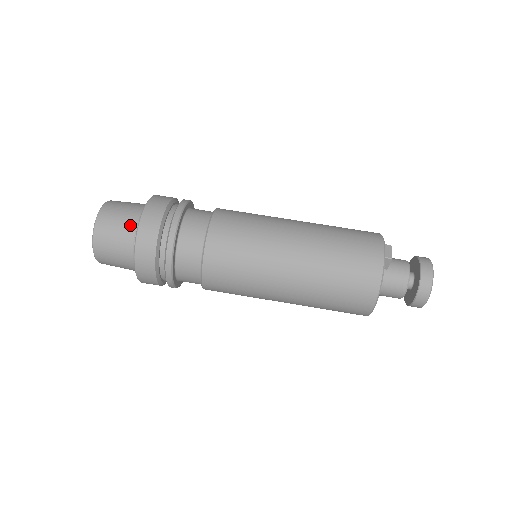
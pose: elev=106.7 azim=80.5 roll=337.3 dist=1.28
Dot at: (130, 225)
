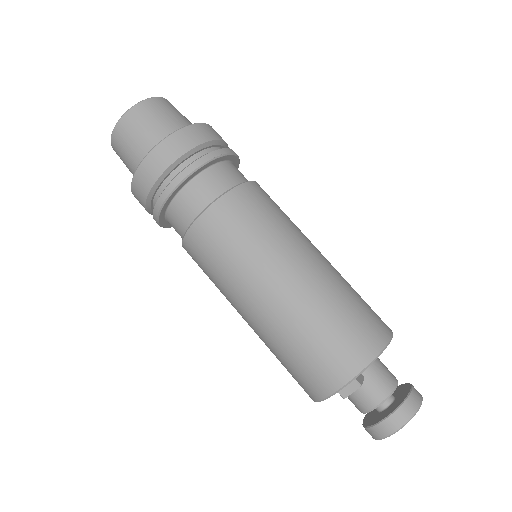
Dot at: (136, 161)
